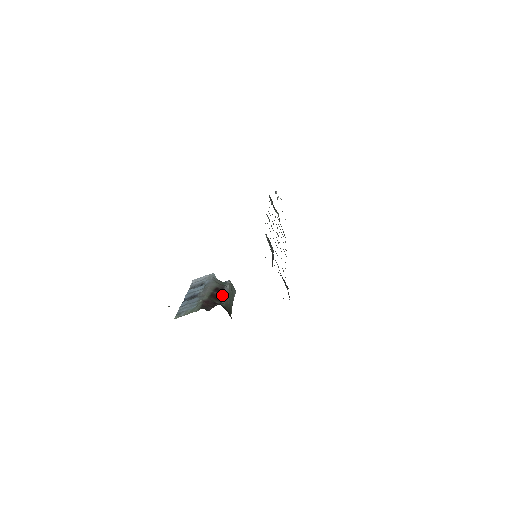
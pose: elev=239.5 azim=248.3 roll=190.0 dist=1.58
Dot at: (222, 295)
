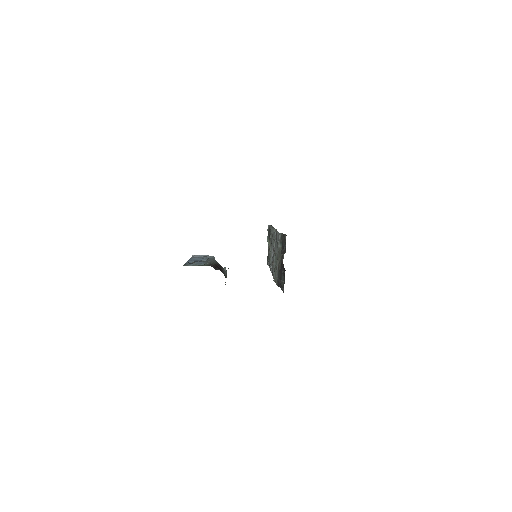
Dot at: (222, 270)
